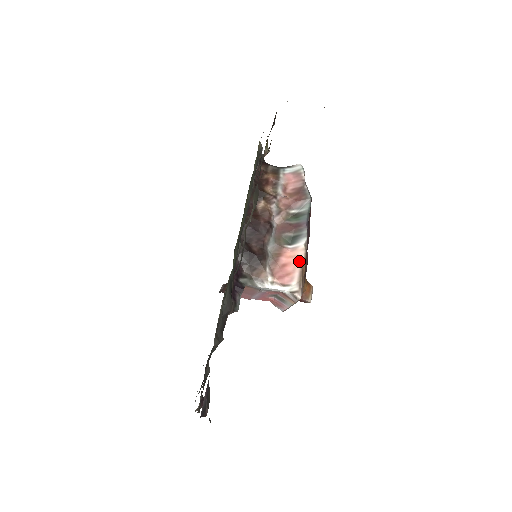
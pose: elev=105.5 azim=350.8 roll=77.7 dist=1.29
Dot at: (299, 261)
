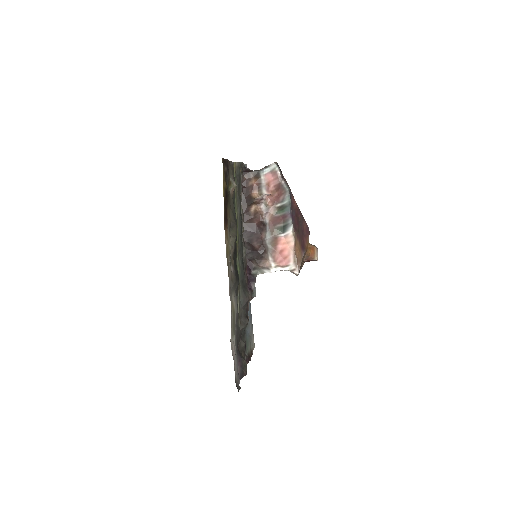
Dot at: (291, 246)
